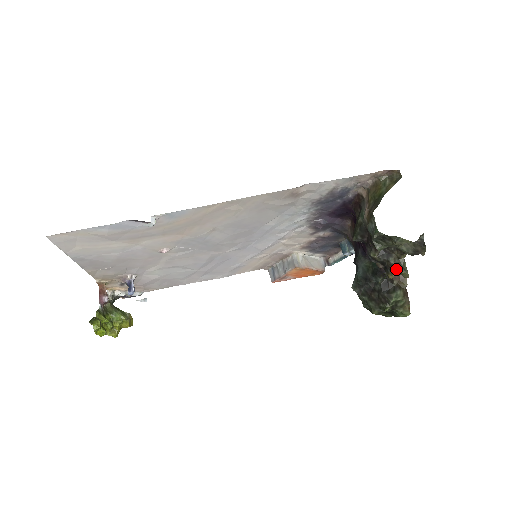
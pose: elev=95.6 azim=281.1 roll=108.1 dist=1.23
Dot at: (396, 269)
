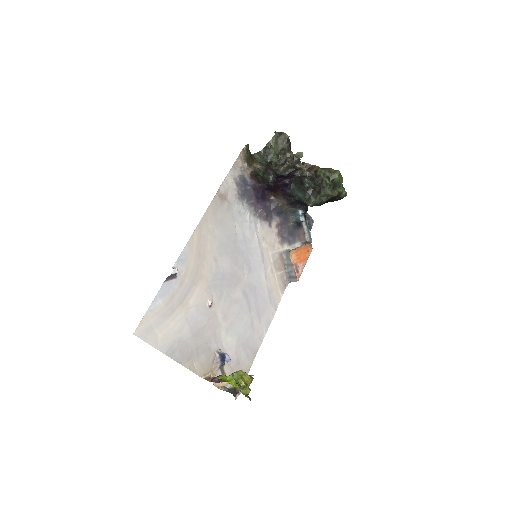
Dot at: (295, 159)
